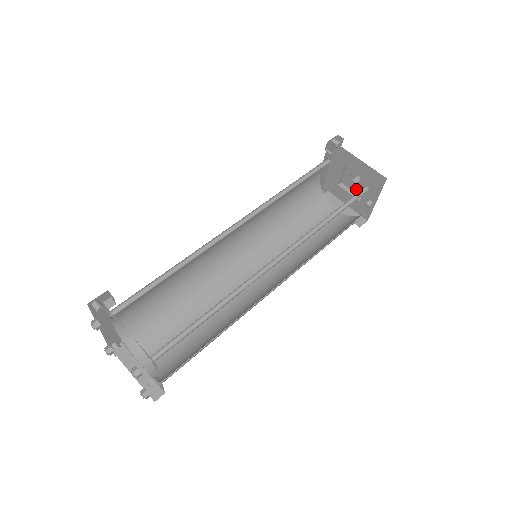
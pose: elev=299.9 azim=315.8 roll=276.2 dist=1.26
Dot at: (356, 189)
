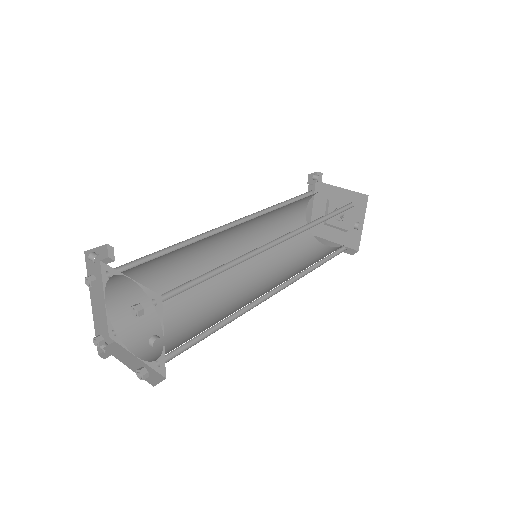
Dot at: (341, 224)
